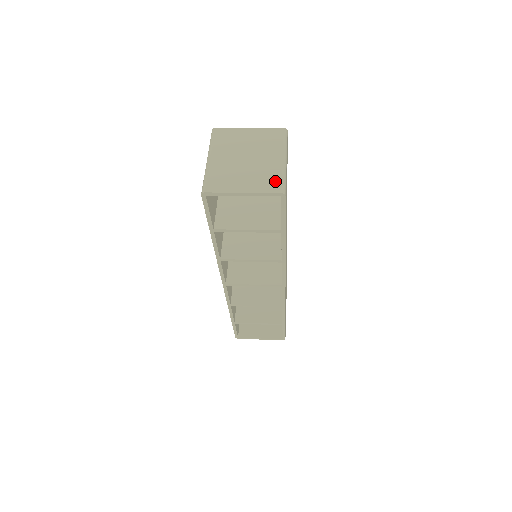
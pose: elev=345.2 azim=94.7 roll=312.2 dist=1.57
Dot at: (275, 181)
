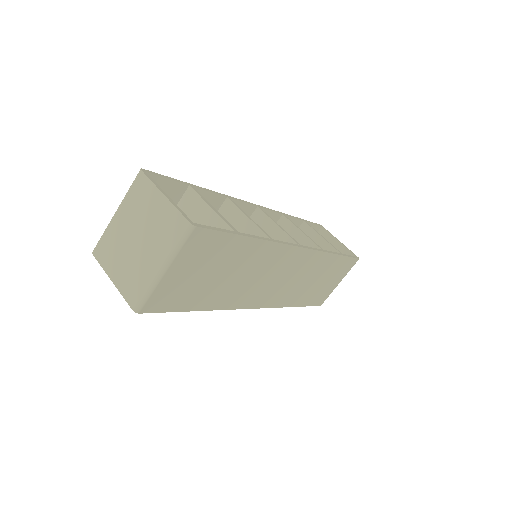
Dot at: (137, 291)
